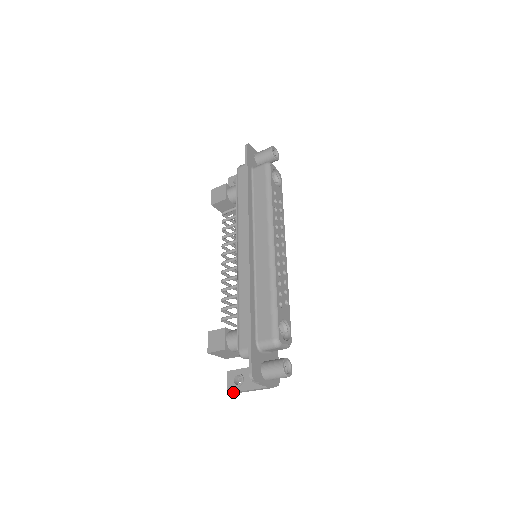
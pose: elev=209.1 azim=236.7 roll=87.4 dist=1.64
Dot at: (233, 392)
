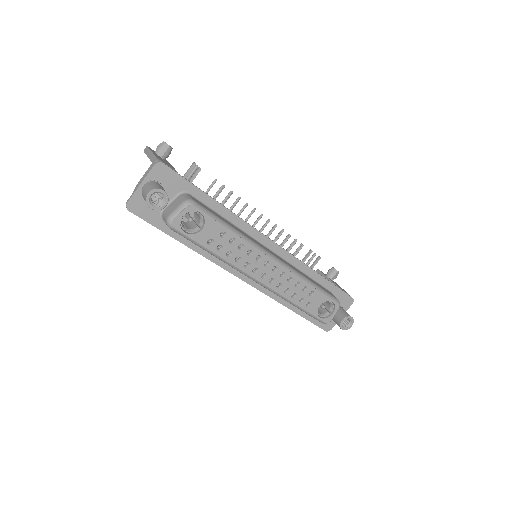
Dot at: occluded
